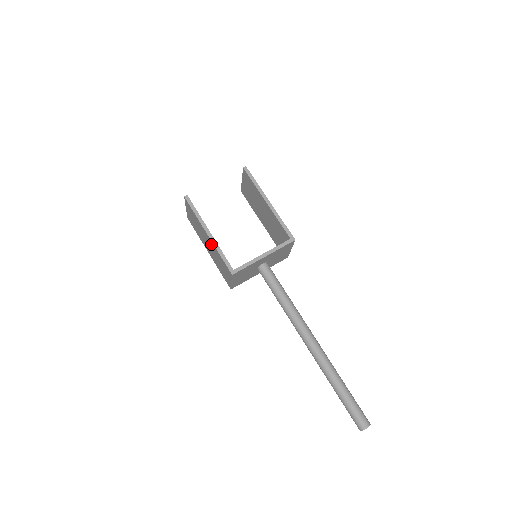
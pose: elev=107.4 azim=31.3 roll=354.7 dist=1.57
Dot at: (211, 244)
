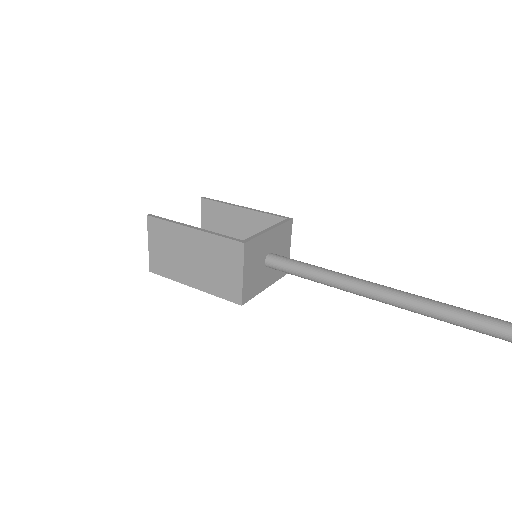
Dot at: (199, 242)
